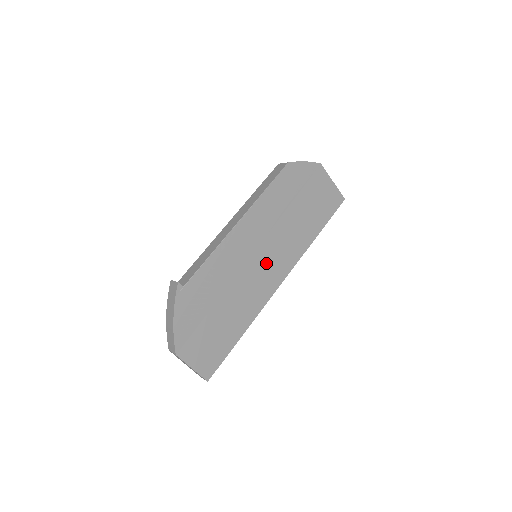
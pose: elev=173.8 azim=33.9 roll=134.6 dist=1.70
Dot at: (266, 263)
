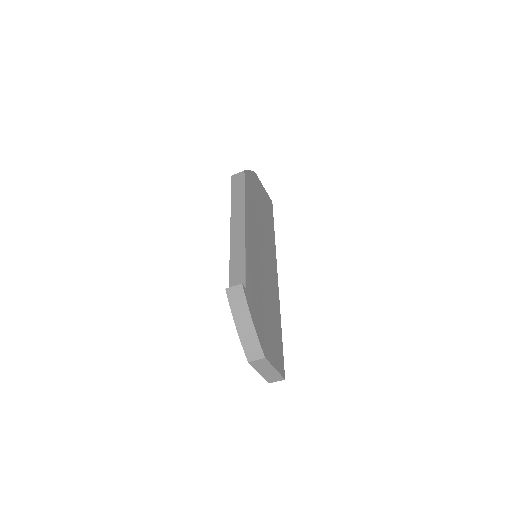
Dot at: (266, 259)
